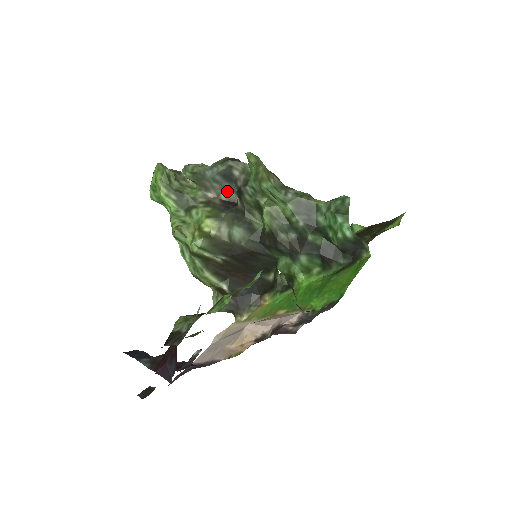
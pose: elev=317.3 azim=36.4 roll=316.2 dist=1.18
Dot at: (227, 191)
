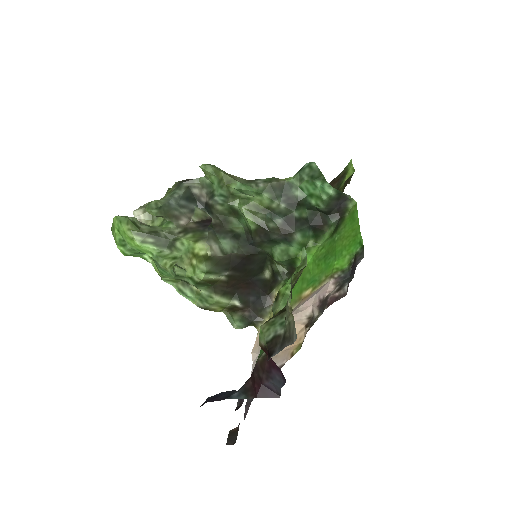
Dot at: (195, 212)
